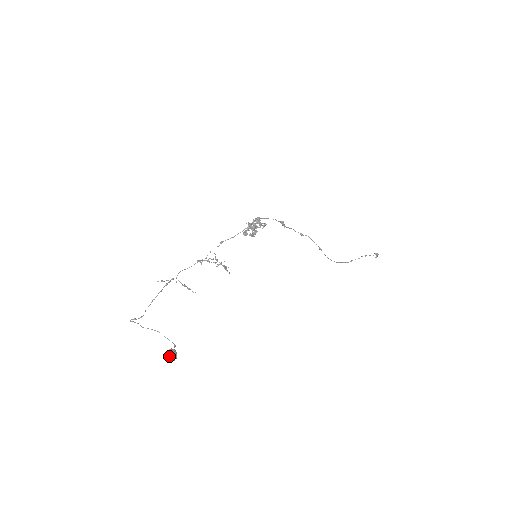
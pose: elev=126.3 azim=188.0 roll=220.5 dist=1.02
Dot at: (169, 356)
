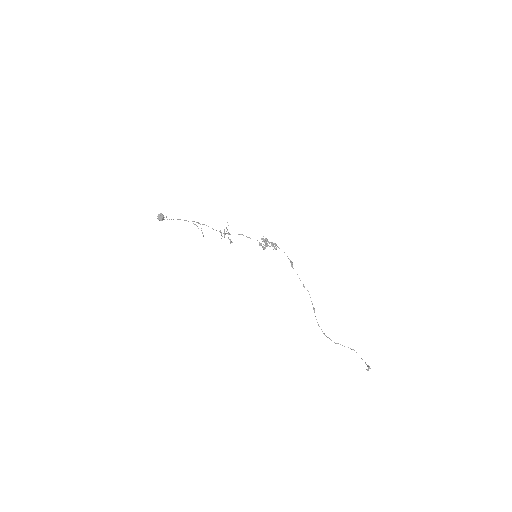
Dot at: (159, 215)
